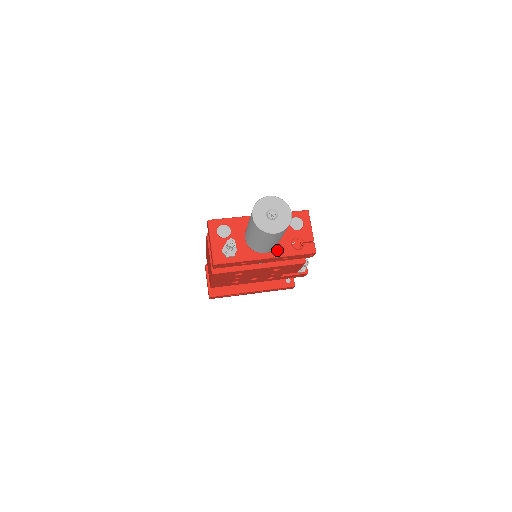
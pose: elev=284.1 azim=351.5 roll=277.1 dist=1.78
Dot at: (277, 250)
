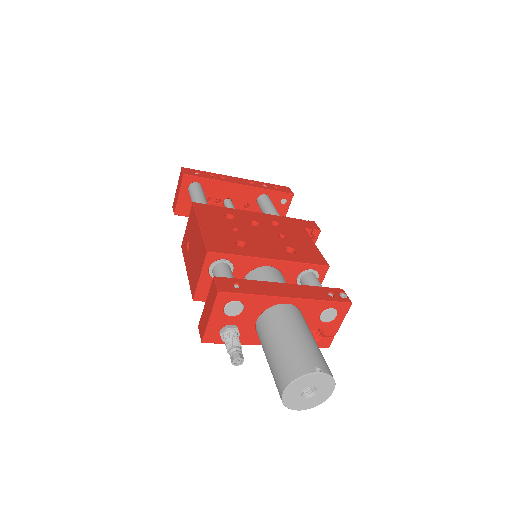
Dot at: occluded
